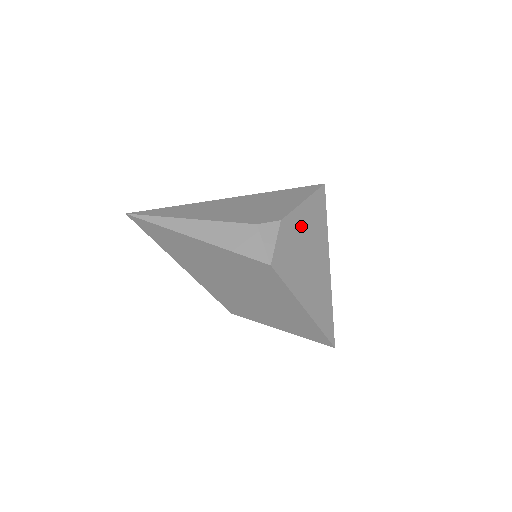
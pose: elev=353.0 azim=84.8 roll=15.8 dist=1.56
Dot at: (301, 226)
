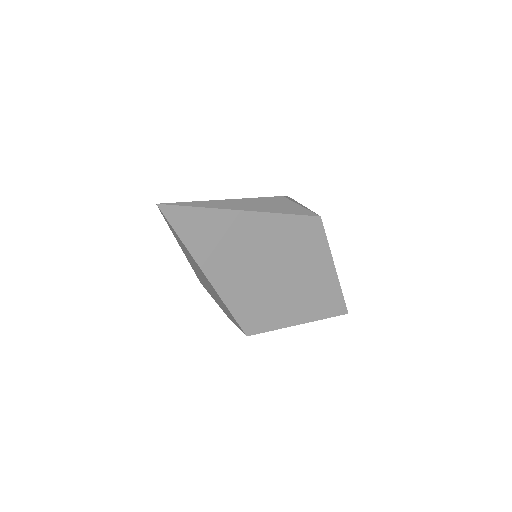
Dot at: occluded
